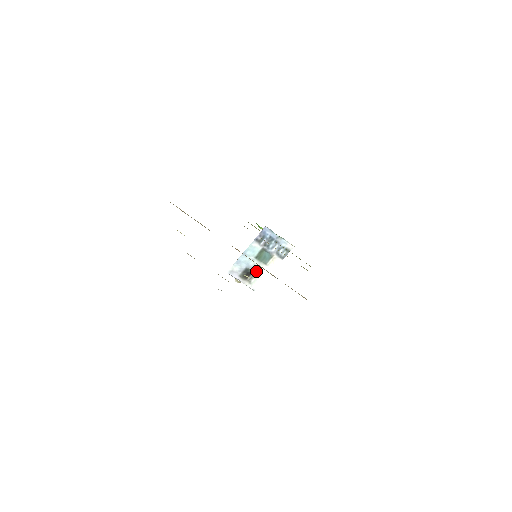
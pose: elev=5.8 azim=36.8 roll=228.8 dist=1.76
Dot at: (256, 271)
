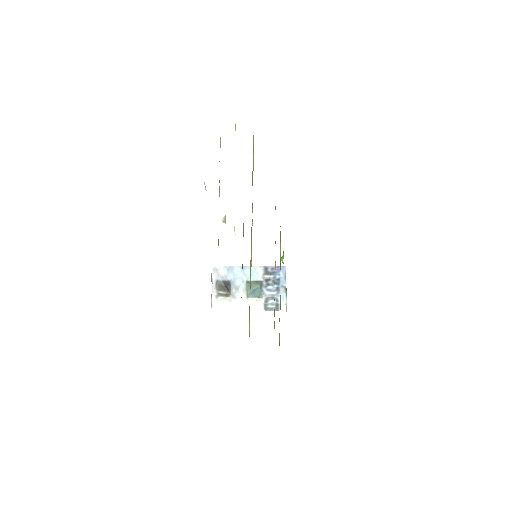
Dot at: (233, 293)
